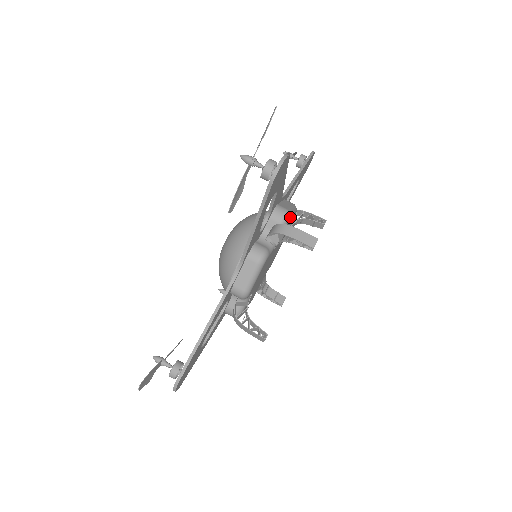
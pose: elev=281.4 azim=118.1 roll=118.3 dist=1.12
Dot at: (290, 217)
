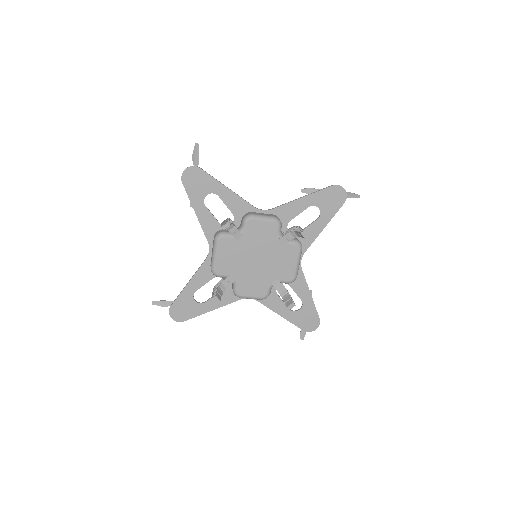
Dot at: (299, 251)
